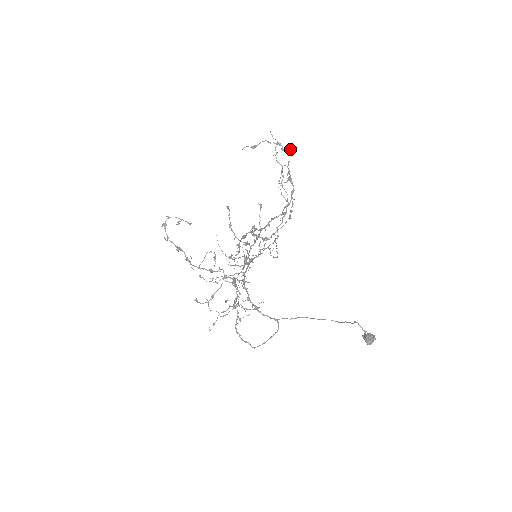
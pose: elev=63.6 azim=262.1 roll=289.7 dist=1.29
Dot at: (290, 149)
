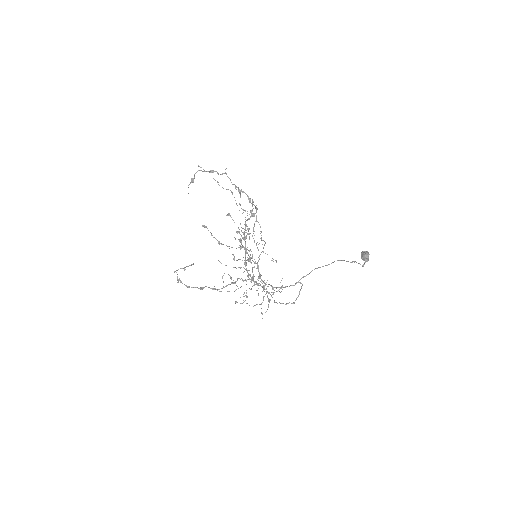
Dot at: occluded
